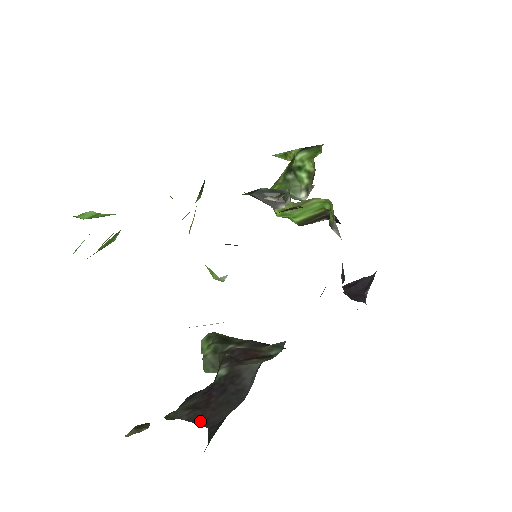
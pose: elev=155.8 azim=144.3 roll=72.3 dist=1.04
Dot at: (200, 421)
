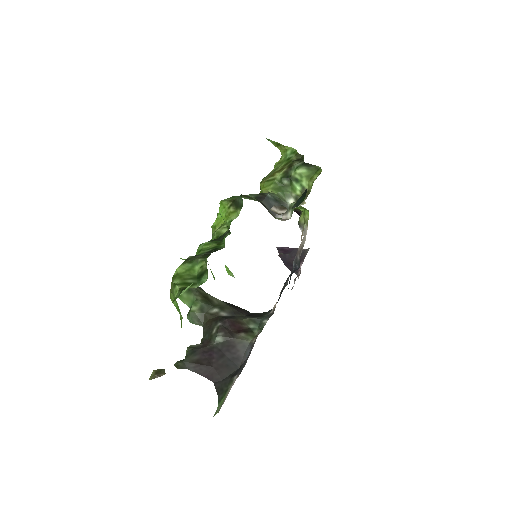
Dot at: (206, 375)
